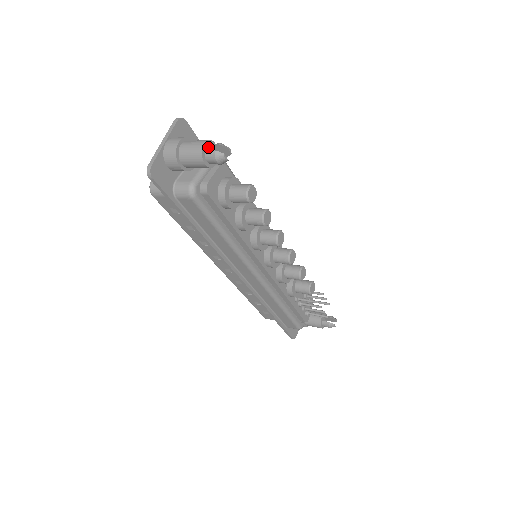
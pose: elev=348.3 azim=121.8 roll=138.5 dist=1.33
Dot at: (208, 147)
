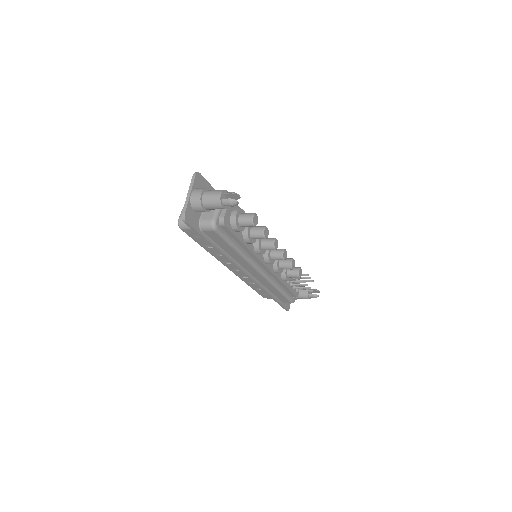
Dot at: (223, 195)
